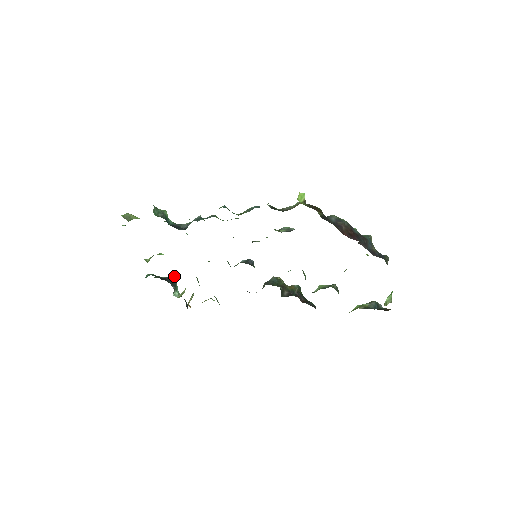
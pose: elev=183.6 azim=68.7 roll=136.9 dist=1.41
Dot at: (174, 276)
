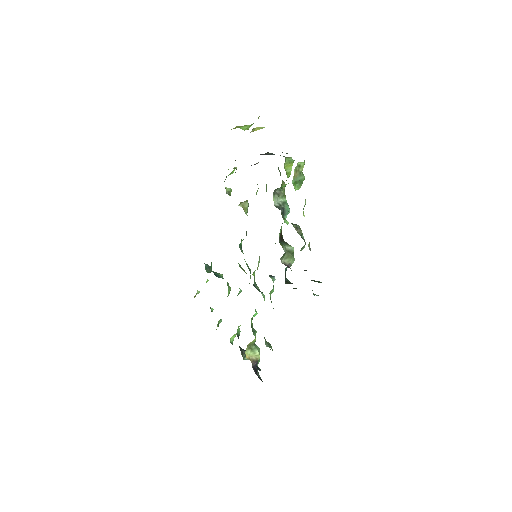
Dot at: occluded
